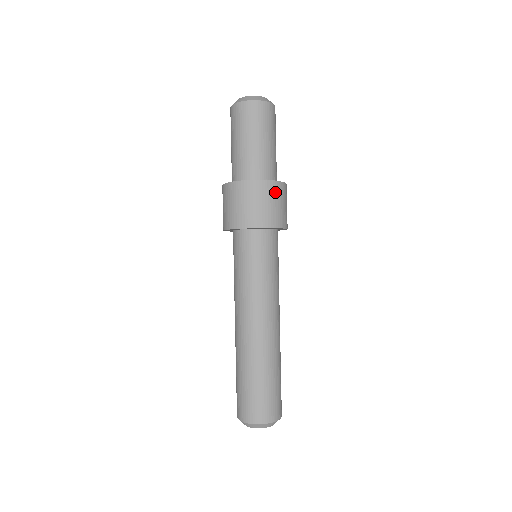
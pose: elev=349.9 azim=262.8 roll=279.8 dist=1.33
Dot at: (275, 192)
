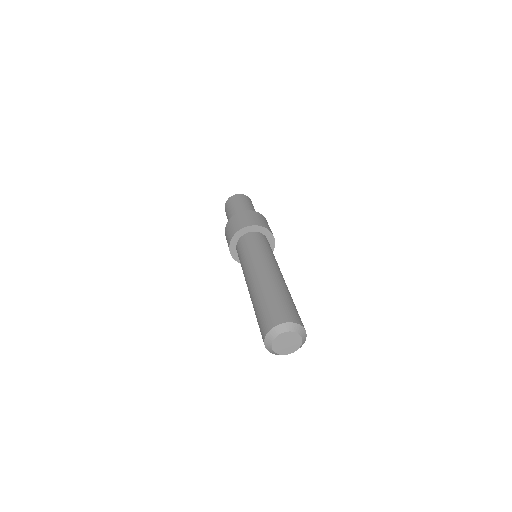
Dot at: occluded
